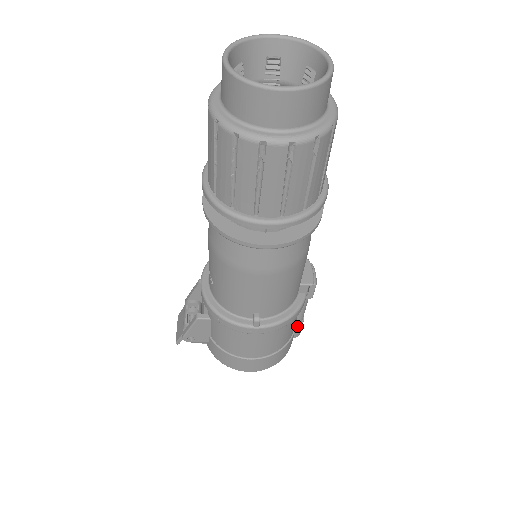
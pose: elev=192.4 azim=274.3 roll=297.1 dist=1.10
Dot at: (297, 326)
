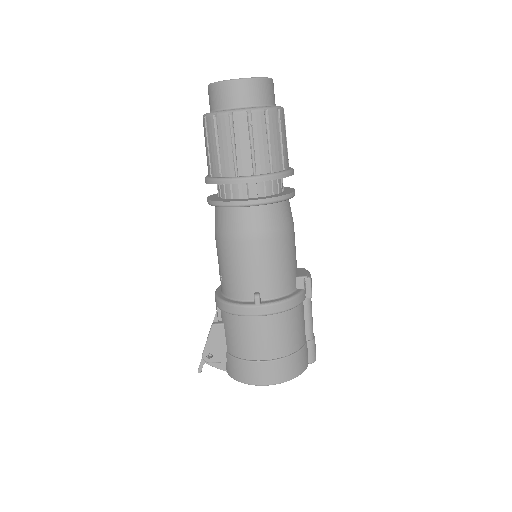
Dot at: (308, 343)
